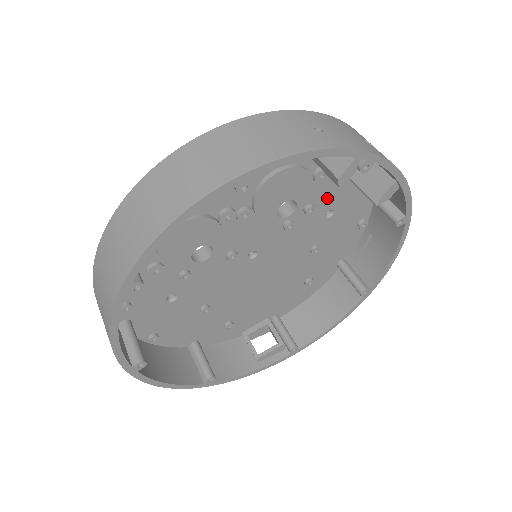
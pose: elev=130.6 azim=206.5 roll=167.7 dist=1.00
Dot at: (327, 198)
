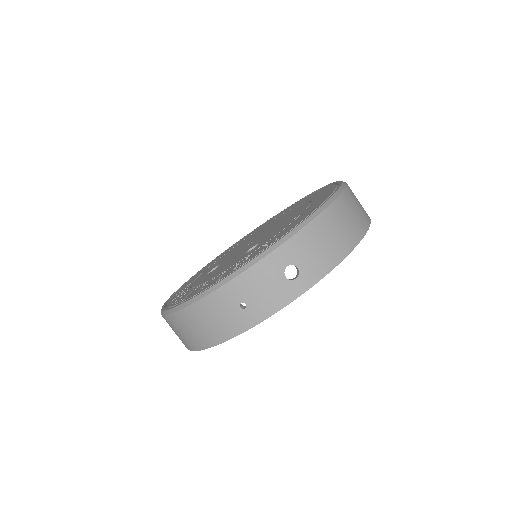
Dot at: occluded
